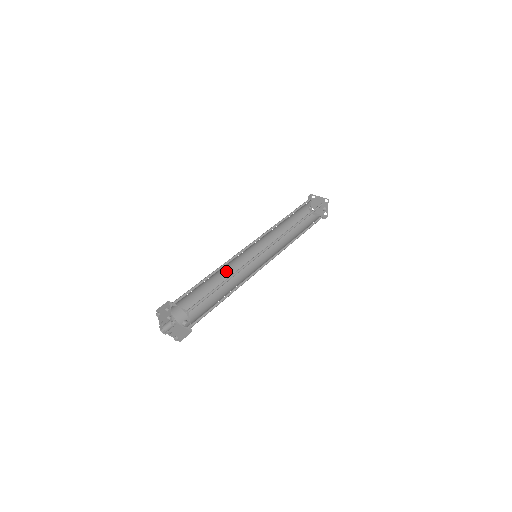
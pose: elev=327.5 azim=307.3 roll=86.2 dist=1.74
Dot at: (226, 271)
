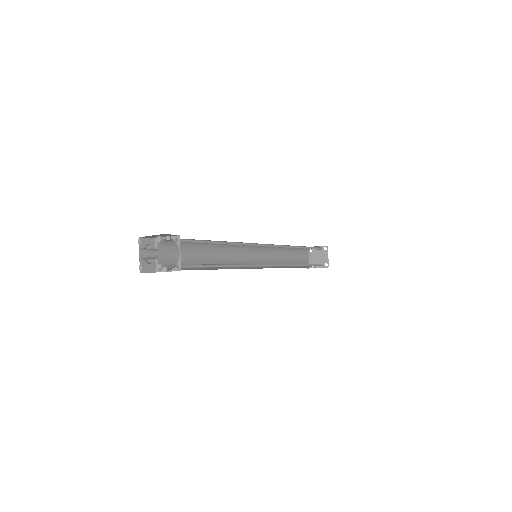
Dot at: occluded
